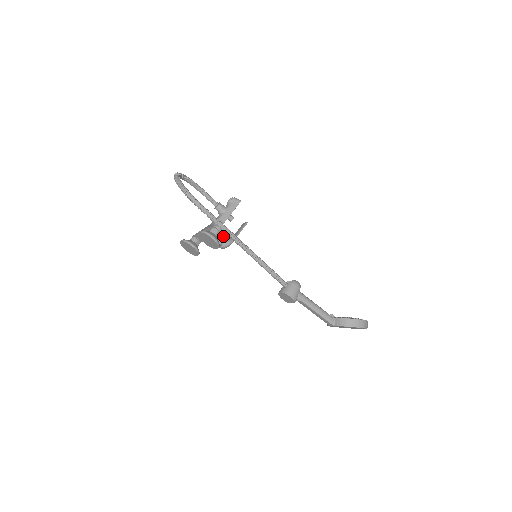
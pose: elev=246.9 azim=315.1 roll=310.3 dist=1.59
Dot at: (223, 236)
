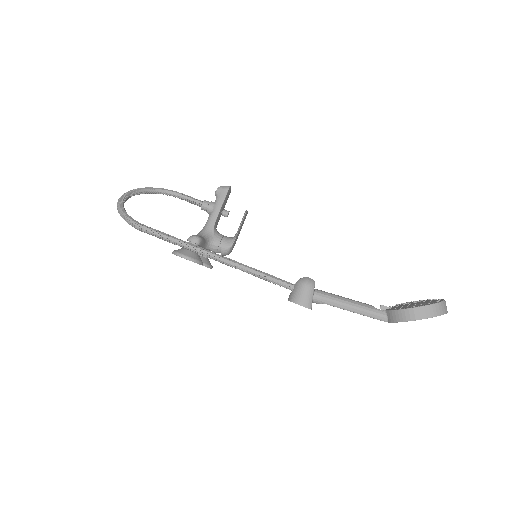
Dot at: (217, 241)
